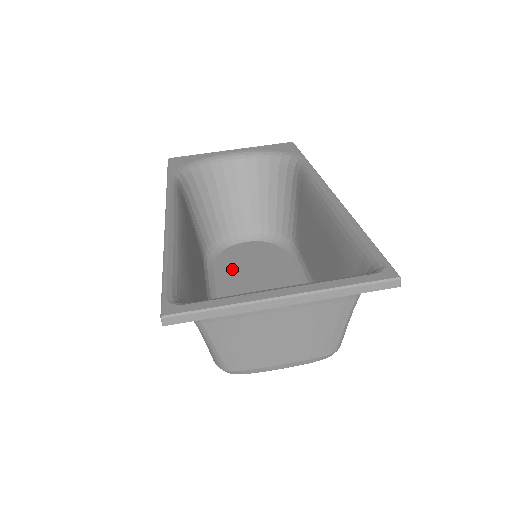
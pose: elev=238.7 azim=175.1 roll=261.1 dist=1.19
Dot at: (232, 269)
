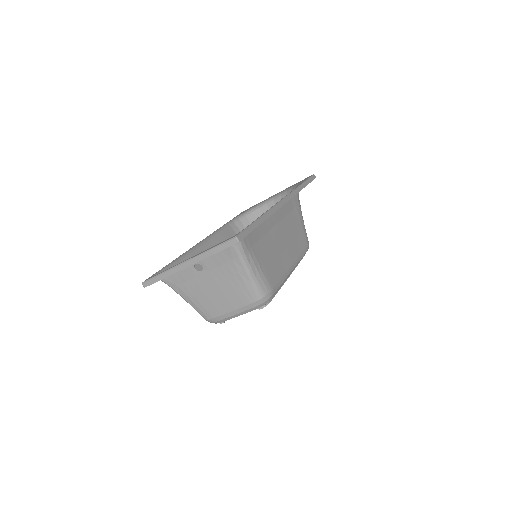
Dot at: occluded
